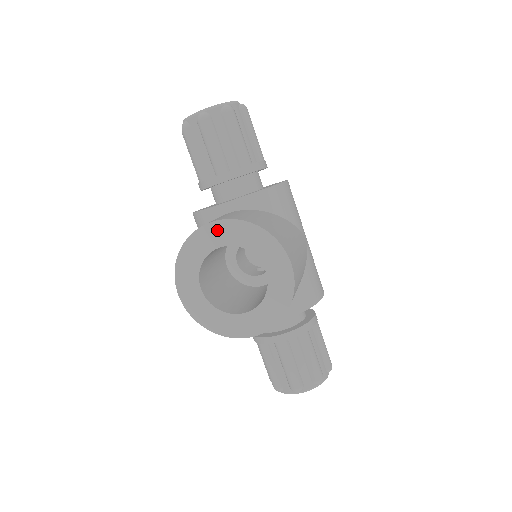
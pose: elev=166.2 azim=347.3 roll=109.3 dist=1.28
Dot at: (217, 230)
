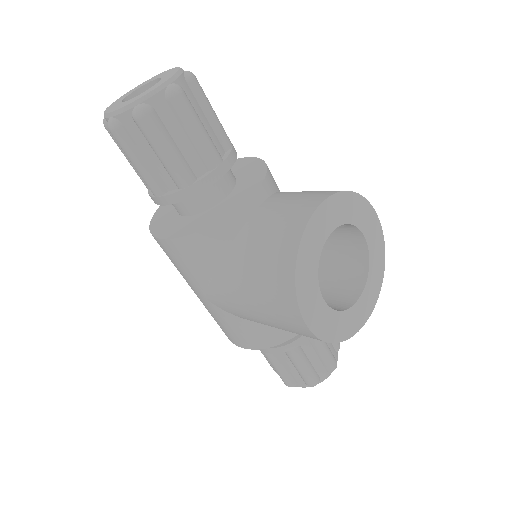
Dot at: (323, 215)
